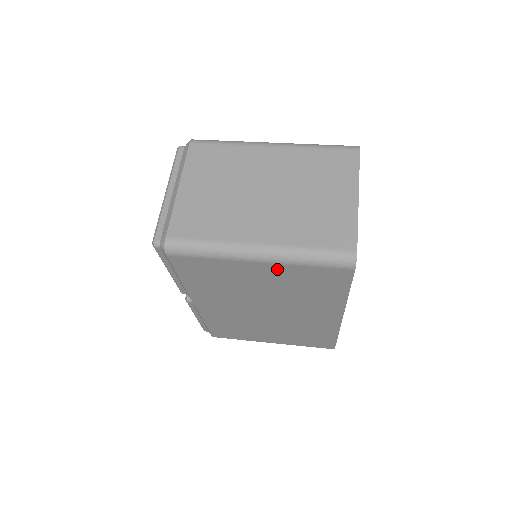
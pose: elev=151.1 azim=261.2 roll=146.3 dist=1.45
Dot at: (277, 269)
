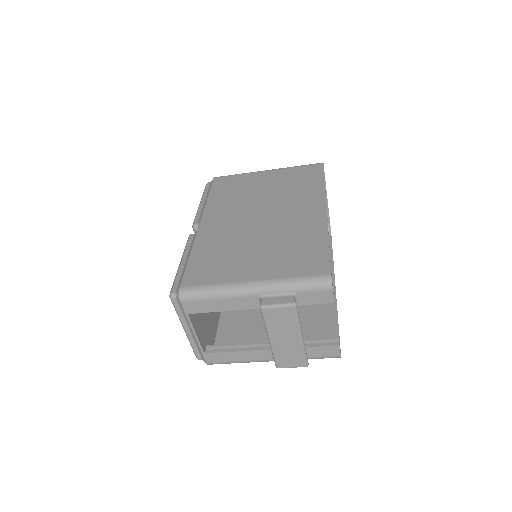
Dot at: (278, 173)
